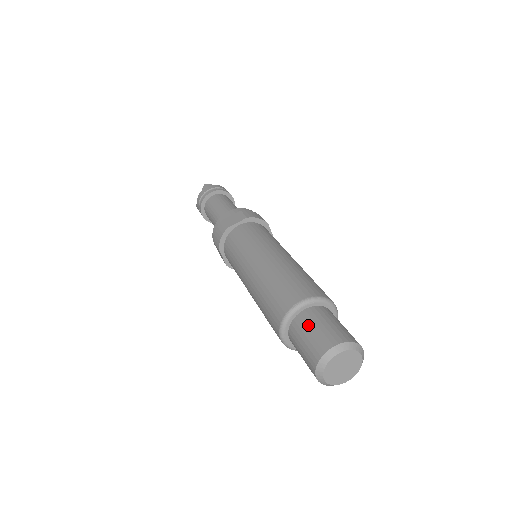
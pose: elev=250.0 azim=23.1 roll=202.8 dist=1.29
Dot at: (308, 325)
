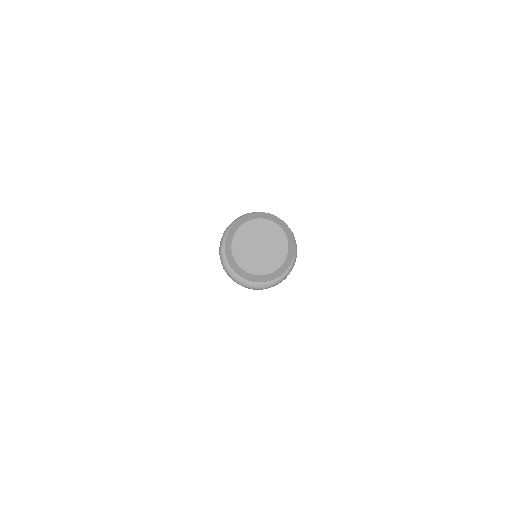
Dot at: occluded
